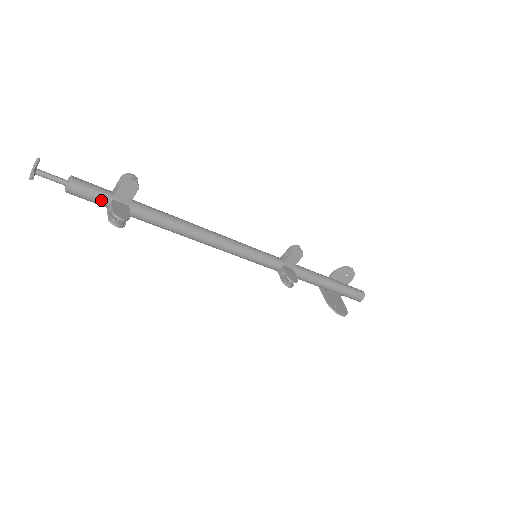
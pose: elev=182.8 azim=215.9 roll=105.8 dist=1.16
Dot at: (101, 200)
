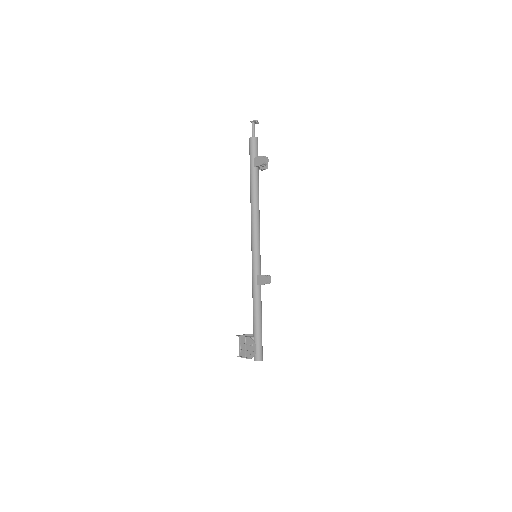
Dot at: (257, 153)
